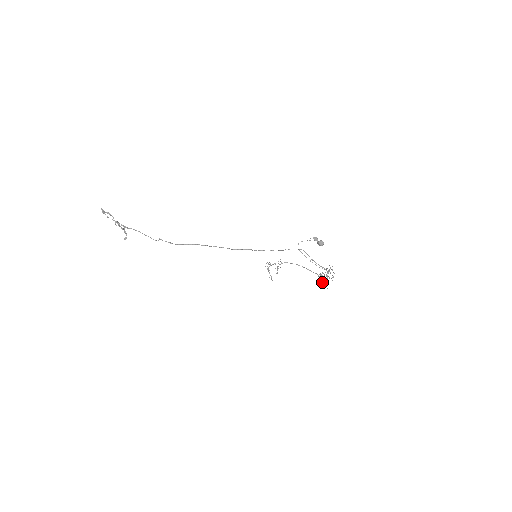
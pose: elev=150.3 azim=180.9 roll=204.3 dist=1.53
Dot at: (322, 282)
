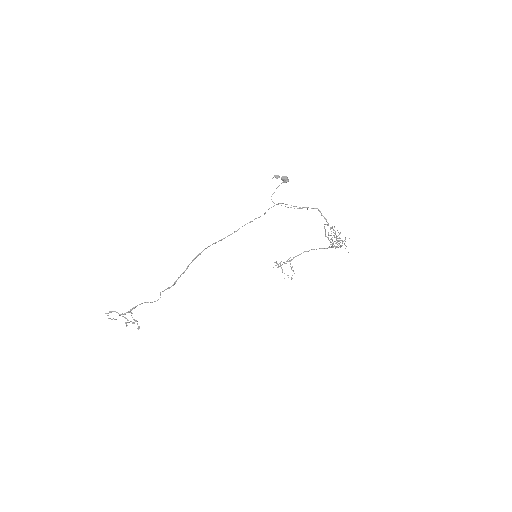
Dot at: occluded
